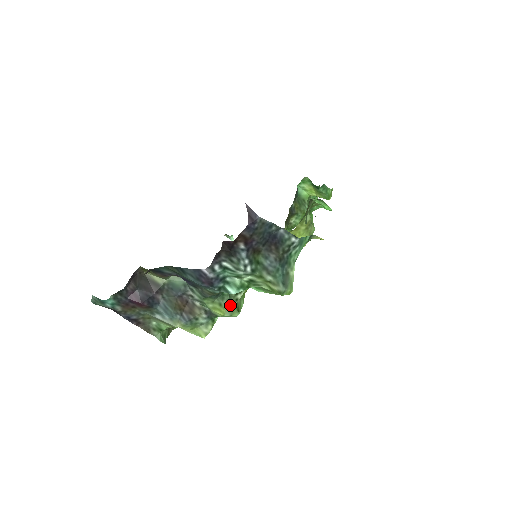
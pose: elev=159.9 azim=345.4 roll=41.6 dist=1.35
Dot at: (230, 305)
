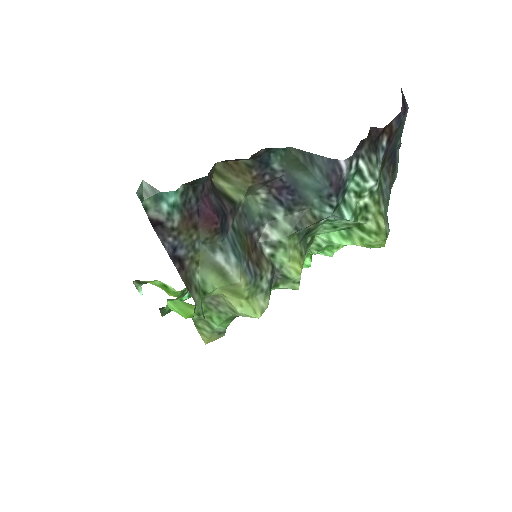
Dot at: occluded
